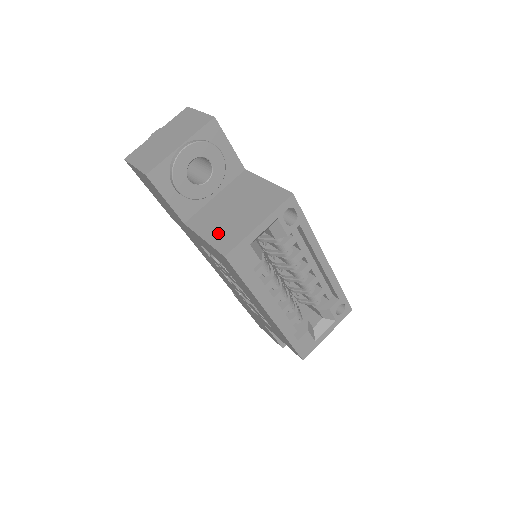
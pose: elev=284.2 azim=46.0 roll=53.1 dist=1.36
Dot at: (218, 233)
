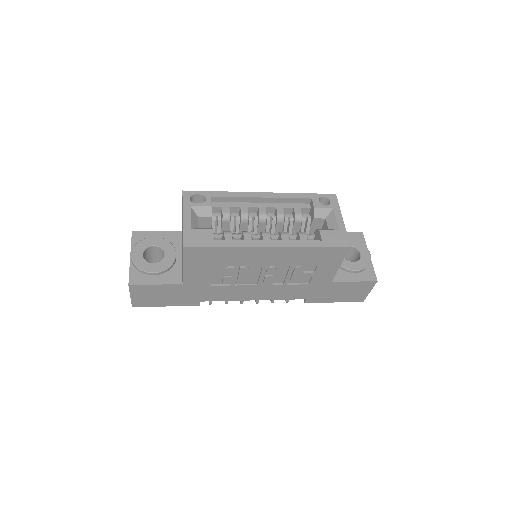
Dot at: occluded
